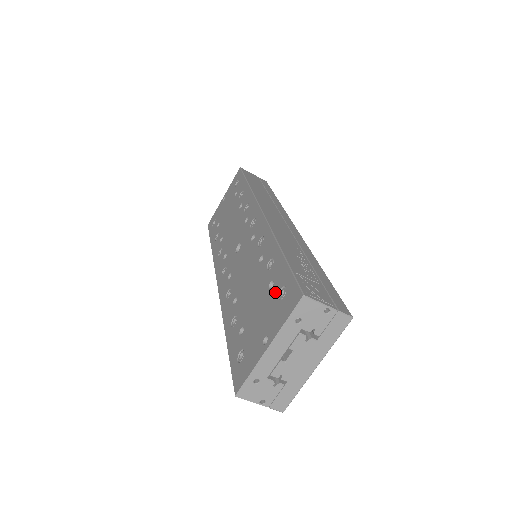
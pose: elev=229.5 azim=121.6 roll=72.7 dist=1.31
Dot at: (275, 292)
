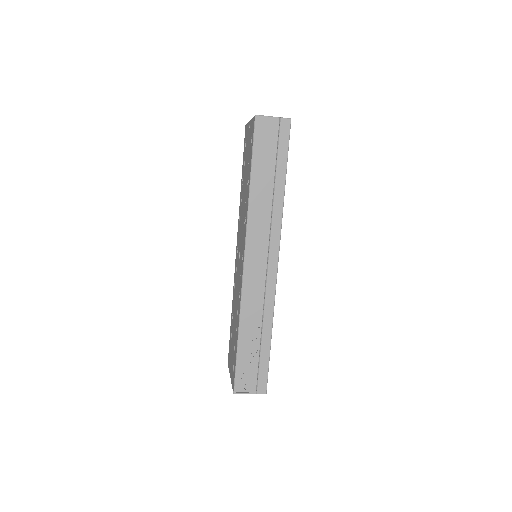
Dot at: (234, 359)
